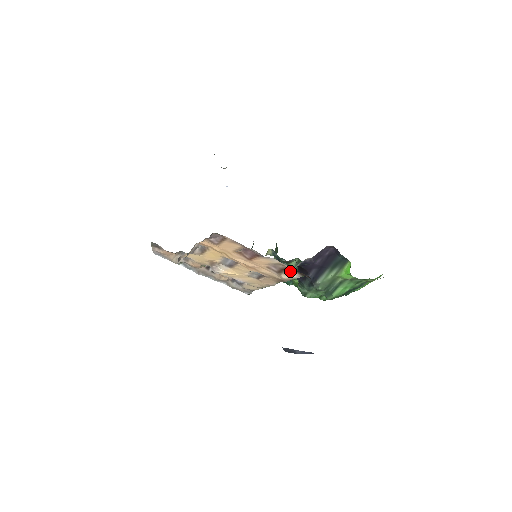
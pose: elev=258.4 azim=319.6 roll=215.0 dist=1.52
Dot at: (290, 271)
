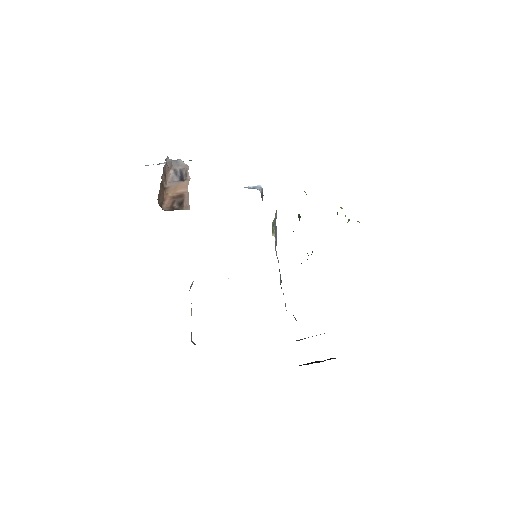
Dot at: occluded
